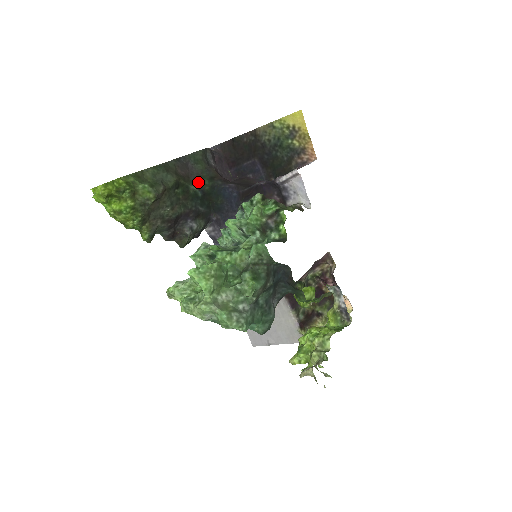
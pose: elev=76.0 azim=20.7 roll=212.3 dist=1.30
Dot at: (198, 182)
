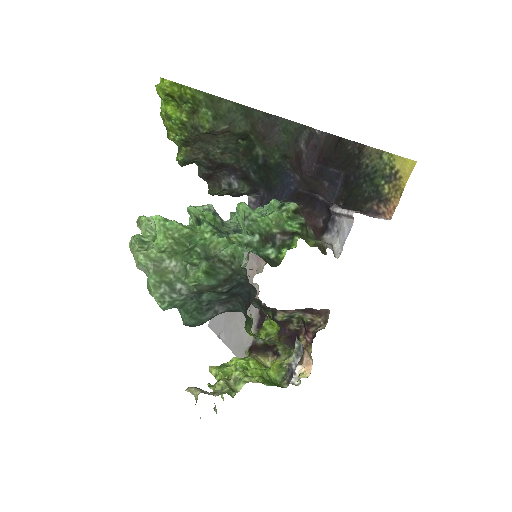
Dot at: (270, 149)
